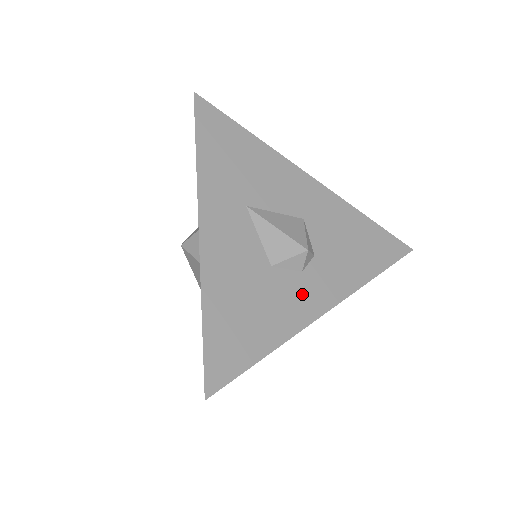
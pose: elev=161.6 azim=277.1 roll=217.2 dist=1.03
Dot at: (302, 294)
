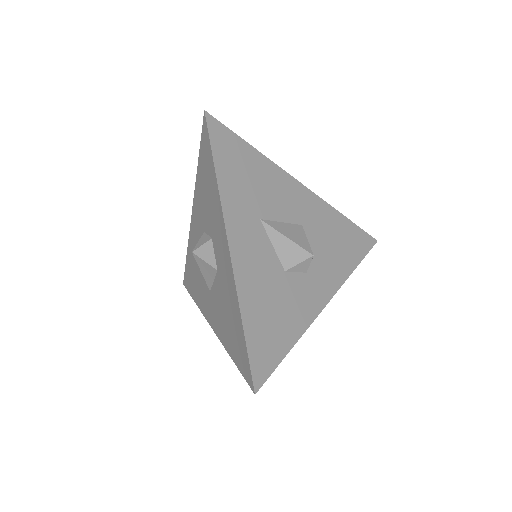
Dot at: (309, 292)
